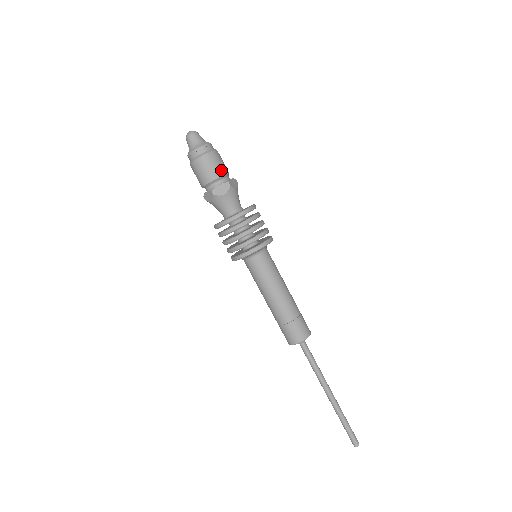
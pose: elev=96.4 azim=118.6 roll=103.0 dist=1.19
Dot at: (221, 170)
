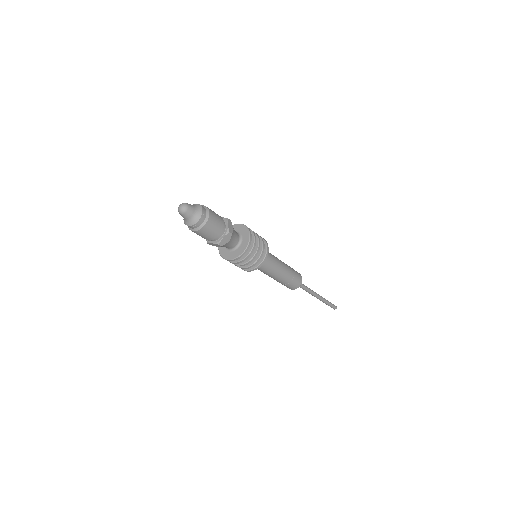
Dot at: (220, 226)
